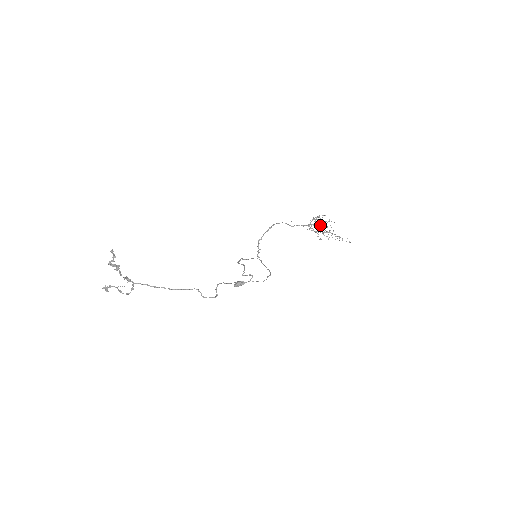
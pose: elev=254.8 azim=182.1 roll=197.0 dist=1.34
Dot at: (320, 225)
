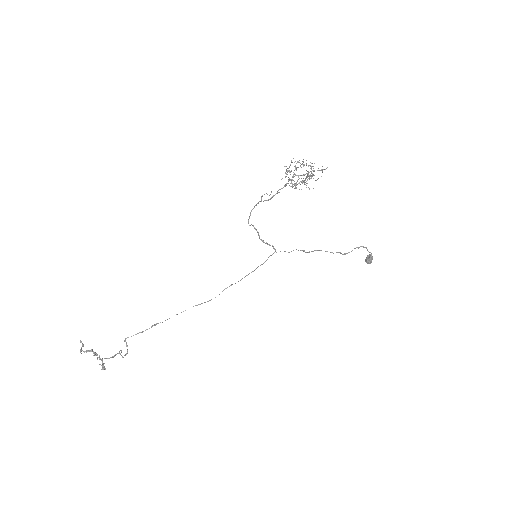
Dot at: (293, 175)
